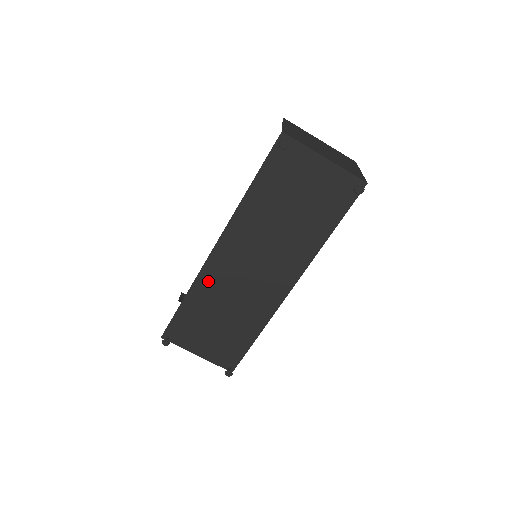
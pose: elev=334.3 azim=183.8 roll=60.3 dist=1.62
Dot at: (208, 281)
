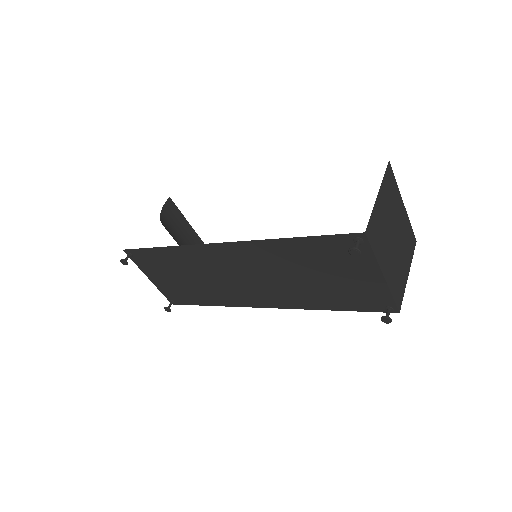
Dot at: (195, 254)
